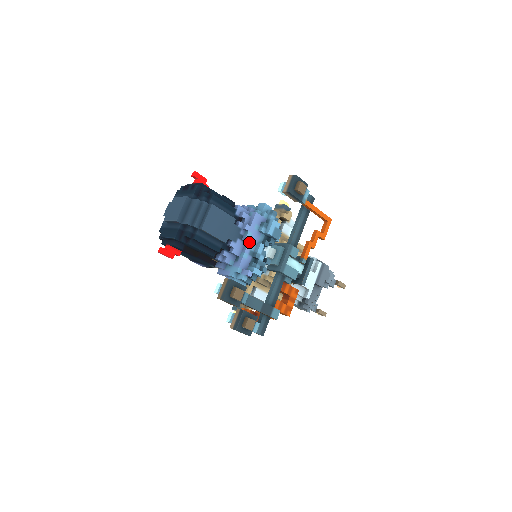
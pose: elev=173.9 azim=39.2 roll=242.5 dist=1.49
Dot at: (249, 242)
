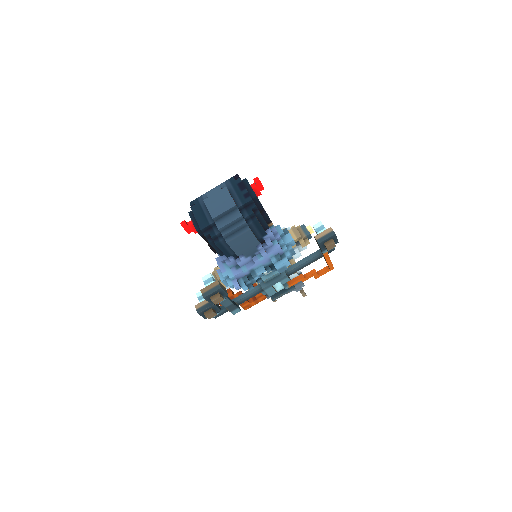
Dot at: (256, 263)
